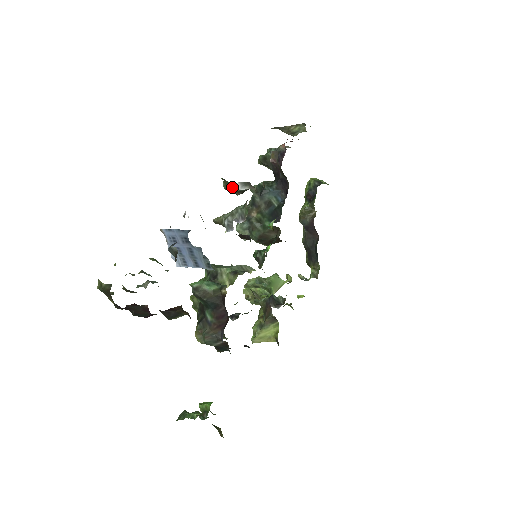
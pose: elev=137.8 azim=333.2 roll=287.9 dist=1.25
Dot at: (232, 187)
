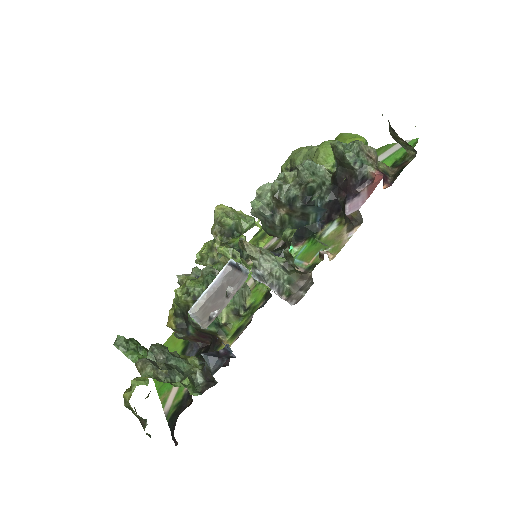
Dot at: occluded
